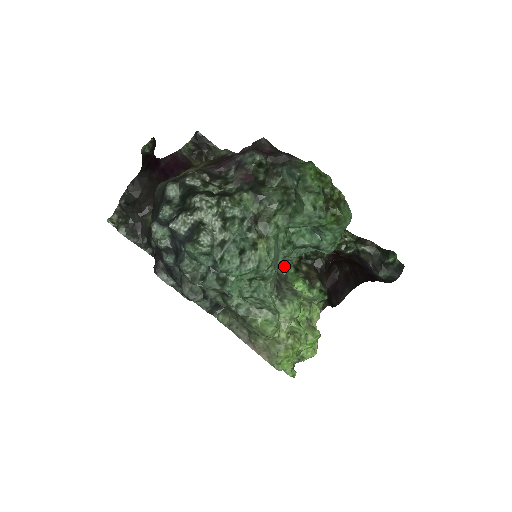
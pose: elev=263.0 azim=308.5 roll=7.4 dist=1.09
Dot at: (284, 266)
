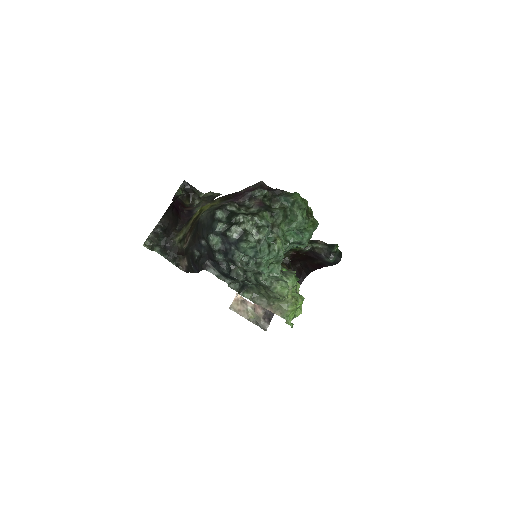
Dot at: occluded
